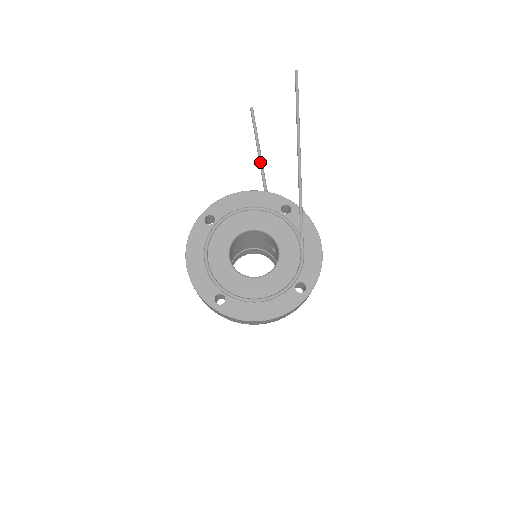
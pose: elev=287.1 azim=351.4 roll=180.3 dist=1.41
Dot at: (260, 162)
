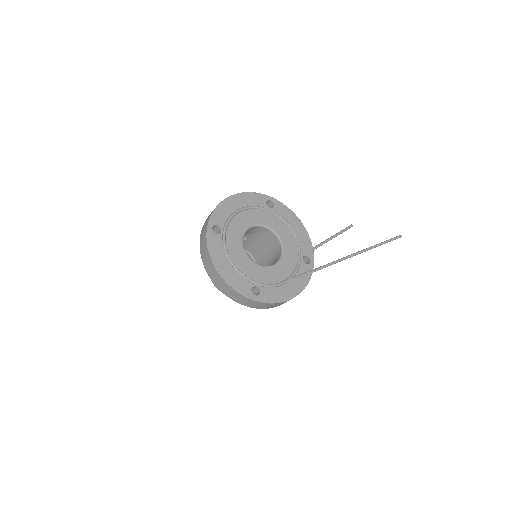
Dot at: (319, 244)
